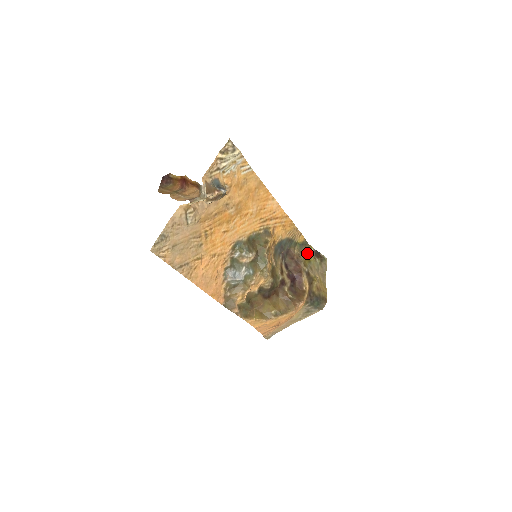
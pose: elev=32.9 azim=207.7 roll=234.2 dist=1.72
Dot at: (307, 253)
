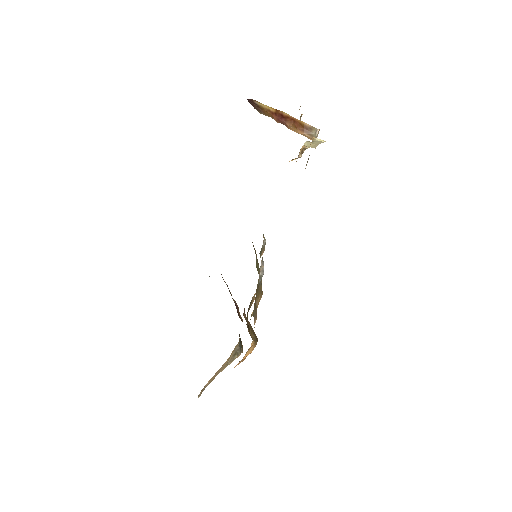
Dot at: occluded
